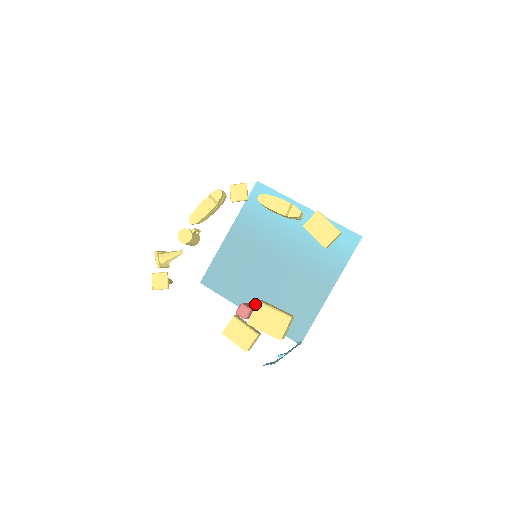
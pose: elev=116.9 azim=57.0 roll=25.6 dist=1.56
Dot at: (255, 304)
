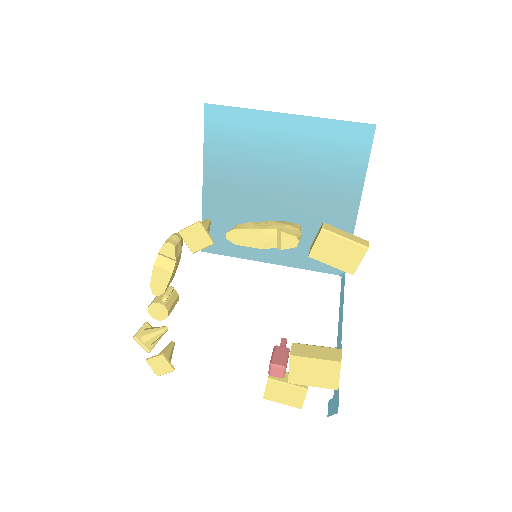
Dot at: (274, 252)
